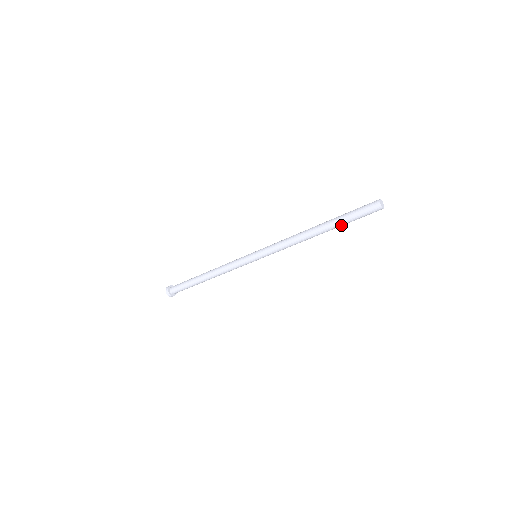
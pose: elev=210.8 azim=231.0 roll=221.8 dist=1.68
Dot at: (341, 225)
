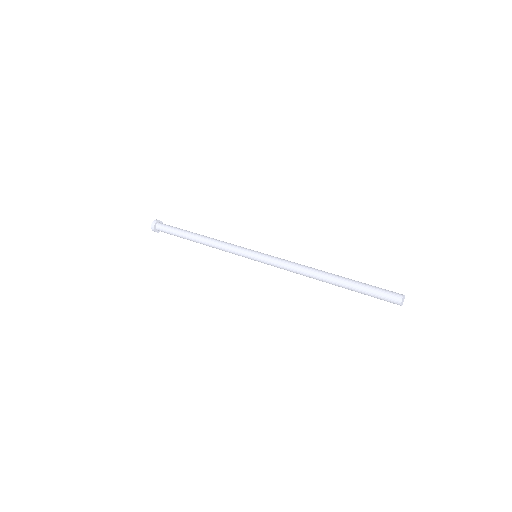
Dot at: (353, 290)
